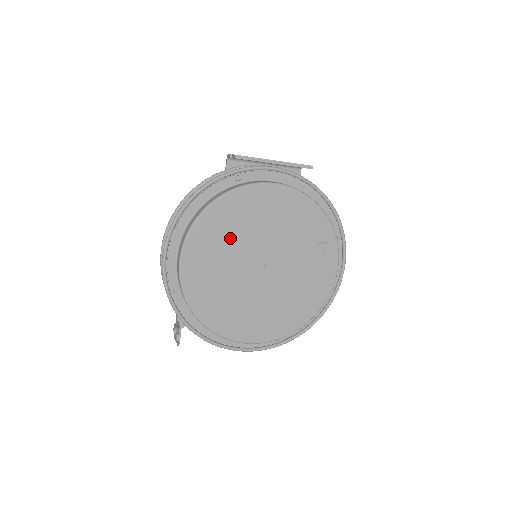
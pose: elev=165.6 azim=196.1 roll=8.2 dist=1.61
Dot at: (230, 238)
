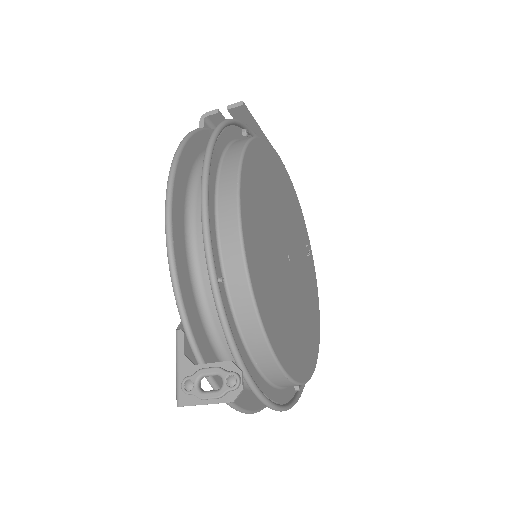
Dot at: (266, 202)
